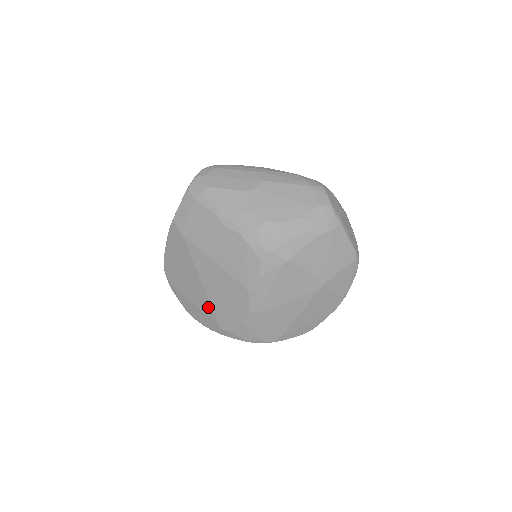
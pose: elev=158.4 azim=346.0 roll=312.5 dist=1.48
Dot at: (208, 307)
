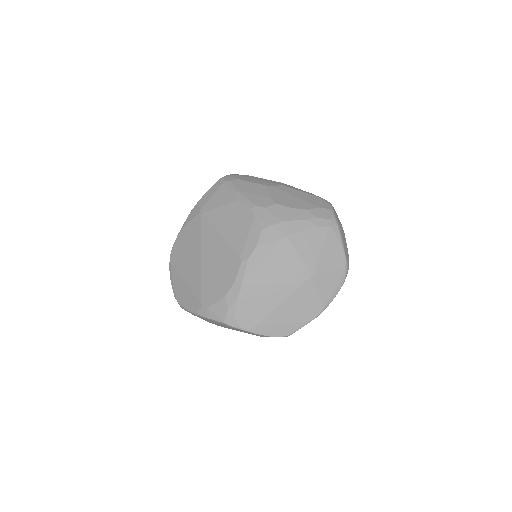
Dot at: (198, 283)
